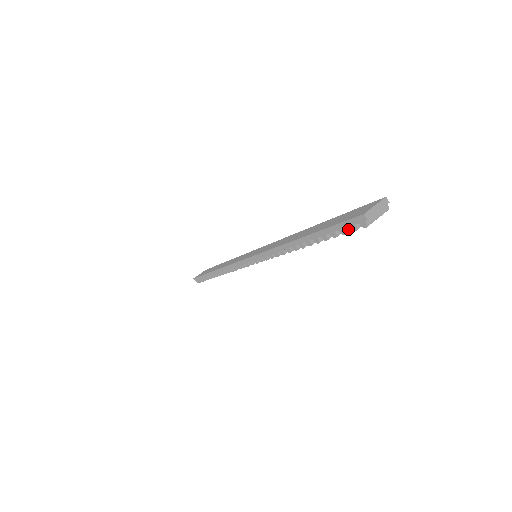
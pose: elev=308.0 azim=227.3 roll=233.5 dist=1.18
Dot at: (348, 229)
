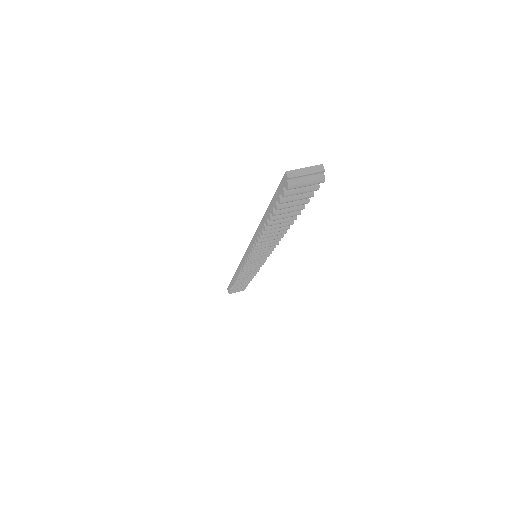
Dot at: (284, 198)
